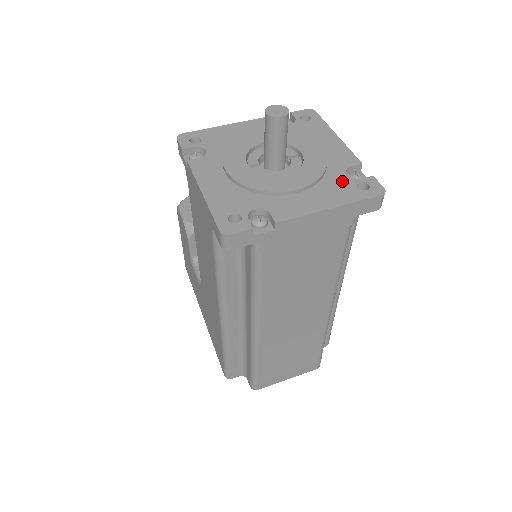
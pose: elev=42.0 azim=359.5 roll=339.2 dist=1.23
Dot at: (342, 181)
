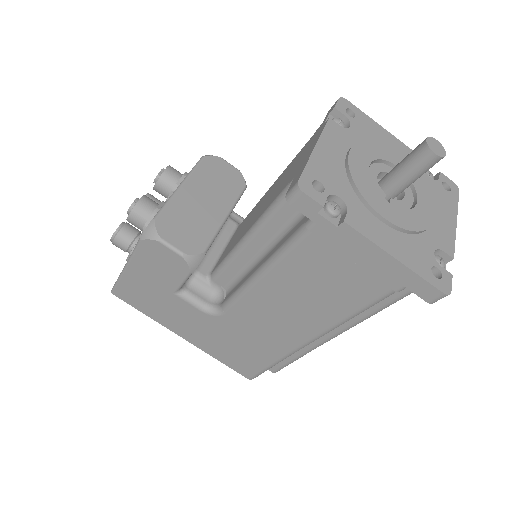
Dot at: (436, 187)
